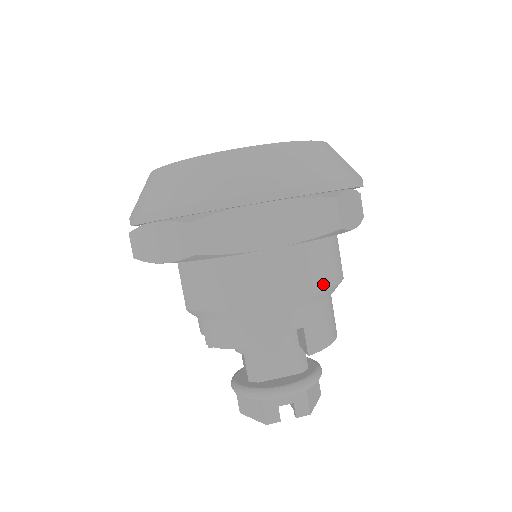
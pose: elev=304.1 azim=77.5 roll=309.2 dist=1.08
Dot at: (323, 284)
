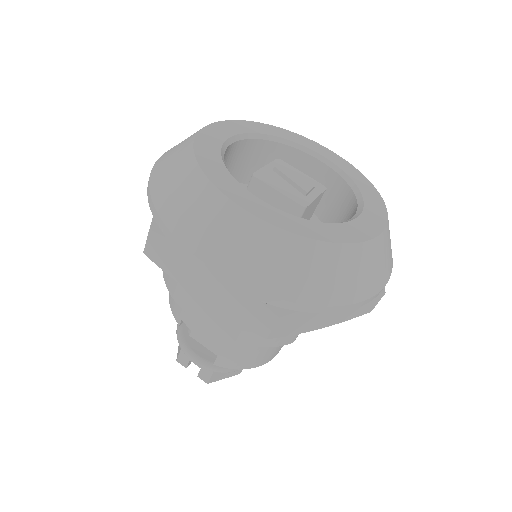
Dot at: (251, 342)
